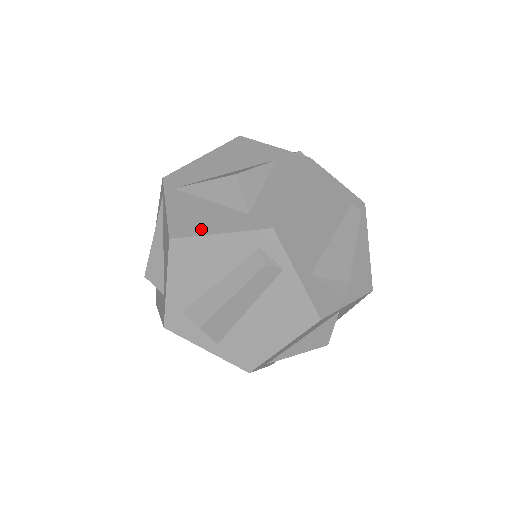
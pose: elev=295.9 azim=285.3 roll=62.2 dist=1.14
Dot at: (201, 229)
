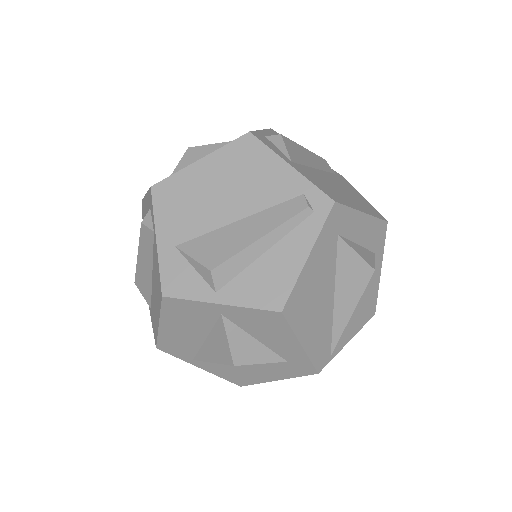
Dot at: occluded
